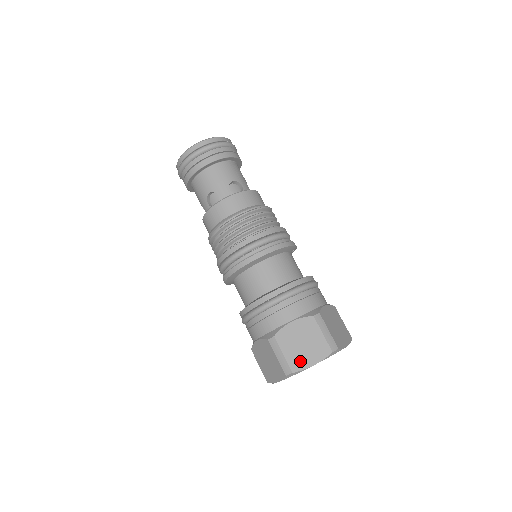
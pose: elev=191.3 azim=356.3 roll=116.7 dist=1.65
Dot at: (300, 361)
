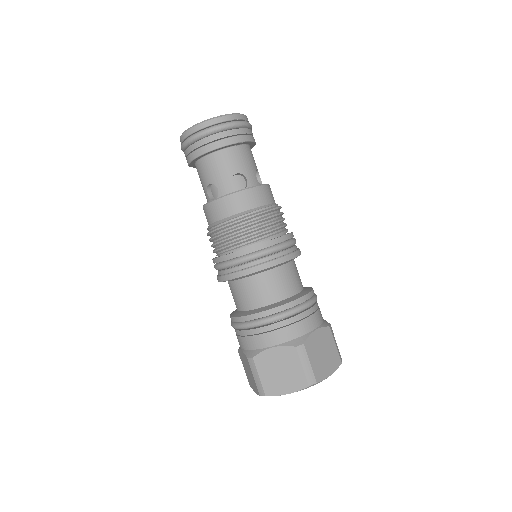
Dot at: (275, 387)
